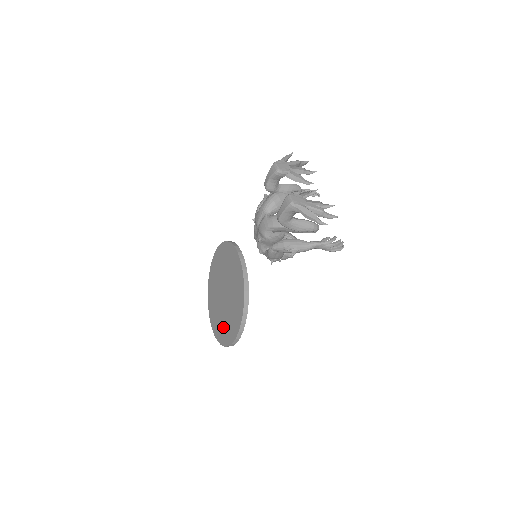
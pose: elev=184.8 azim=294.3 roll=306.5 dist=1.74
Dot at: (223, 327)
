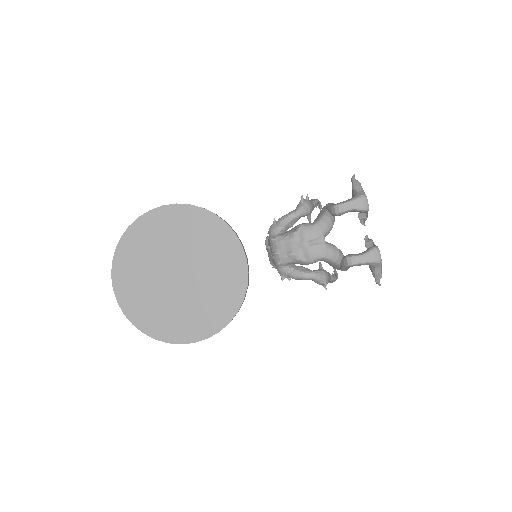
Dot at: (160, 314)
